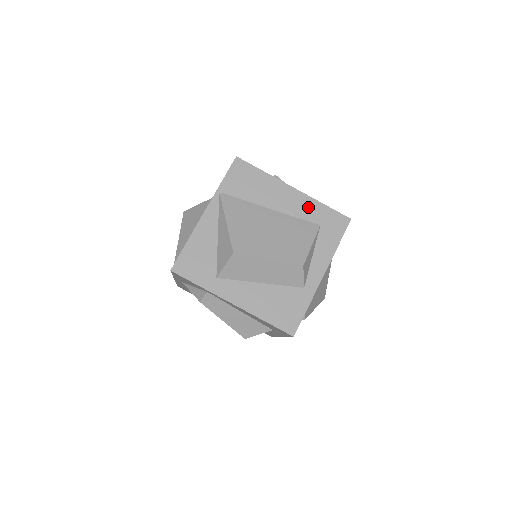
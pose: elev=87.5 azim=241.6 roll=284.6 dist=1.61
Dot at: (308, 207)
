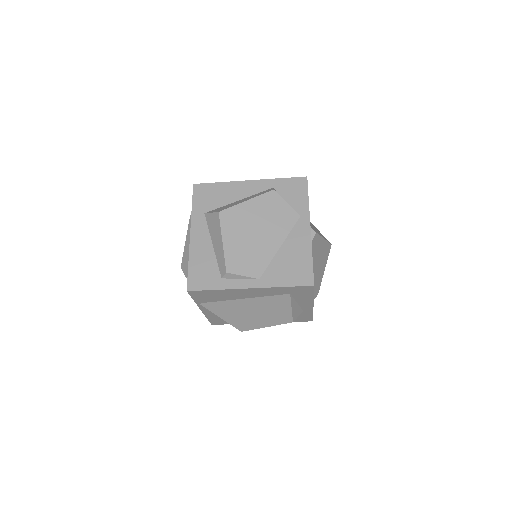
Dot at: (271, 291)
